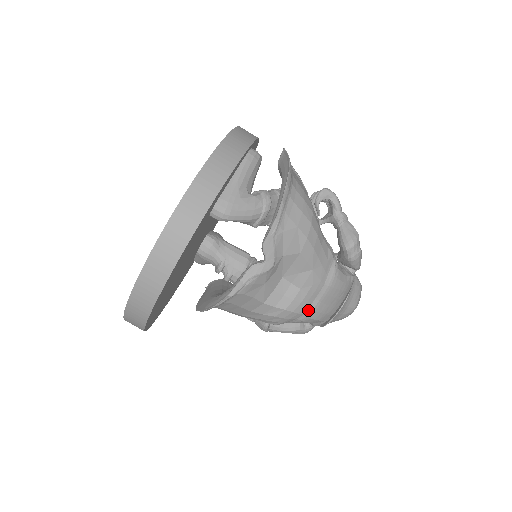
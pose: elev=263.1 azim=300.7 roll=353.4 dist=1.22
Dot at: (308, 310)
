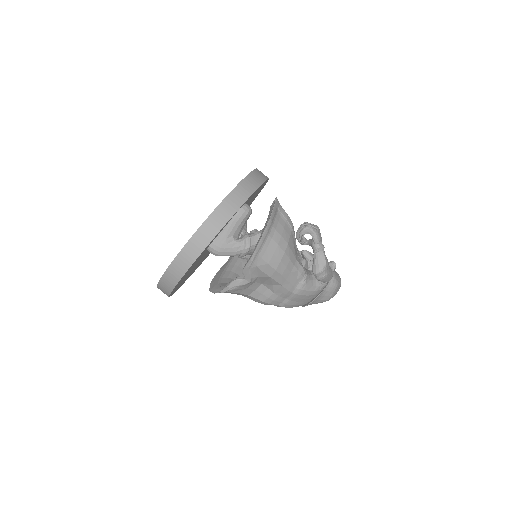
Dot at: (281, 303)
